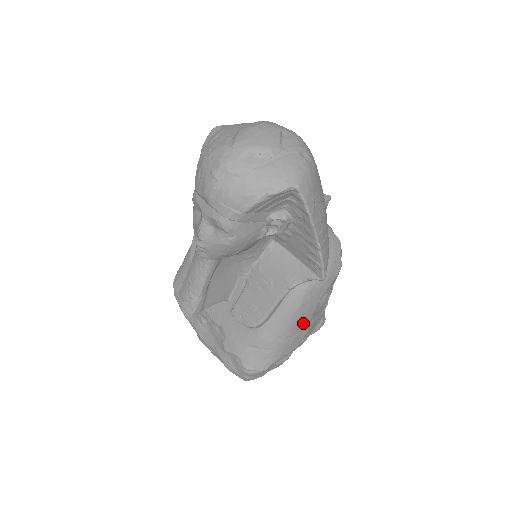
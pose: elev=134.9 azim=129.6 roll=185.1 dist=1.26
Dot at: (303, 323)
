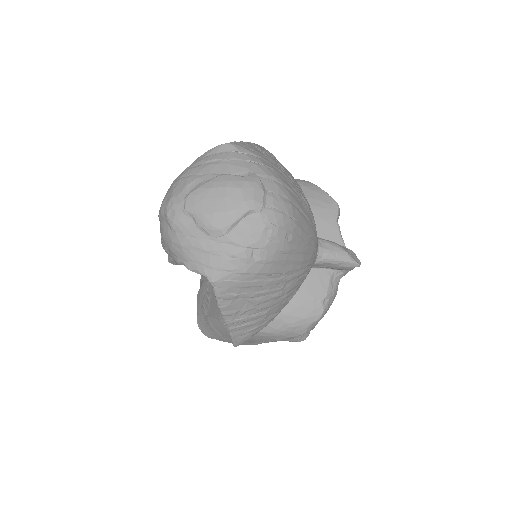
Dot at: occluded
